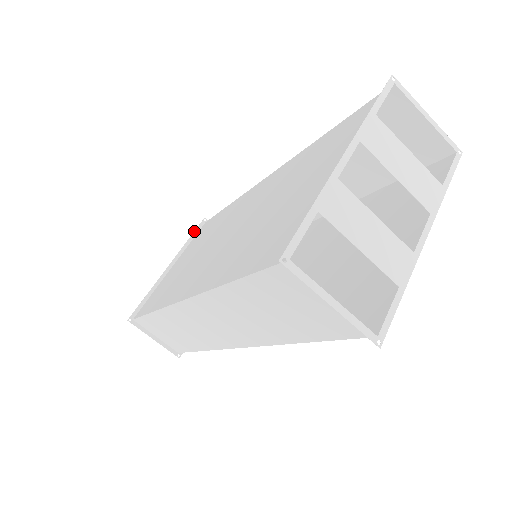
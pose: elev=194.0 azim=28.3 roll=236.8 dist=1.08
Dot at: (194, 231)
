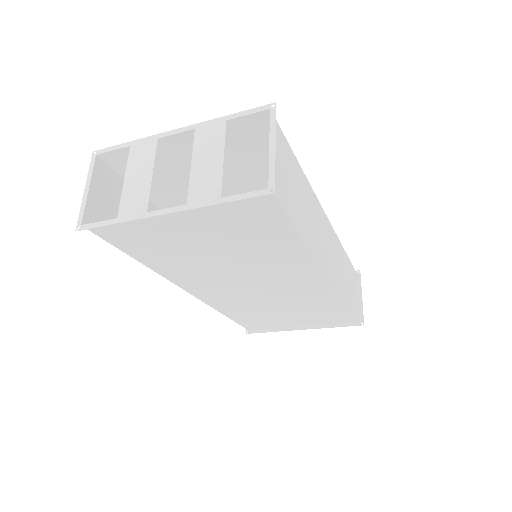
Dot at: occluded
